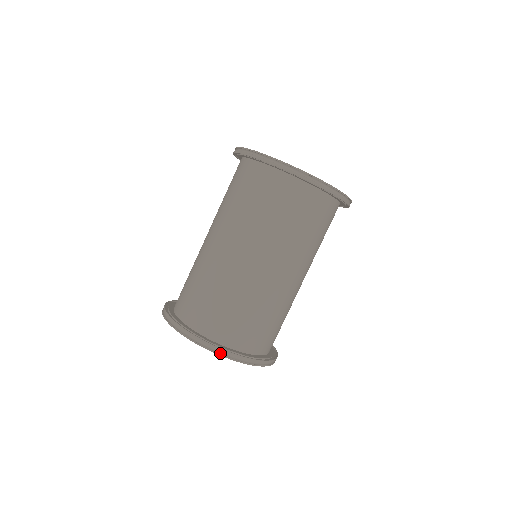
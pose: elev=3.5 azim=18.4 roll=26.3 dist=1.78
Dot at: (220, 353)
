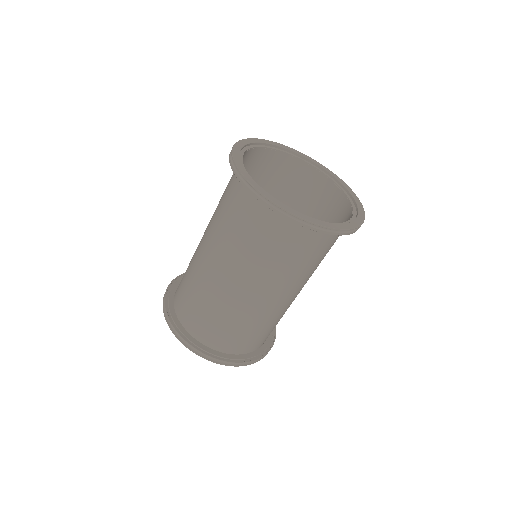
Dot at: (190, 348)
